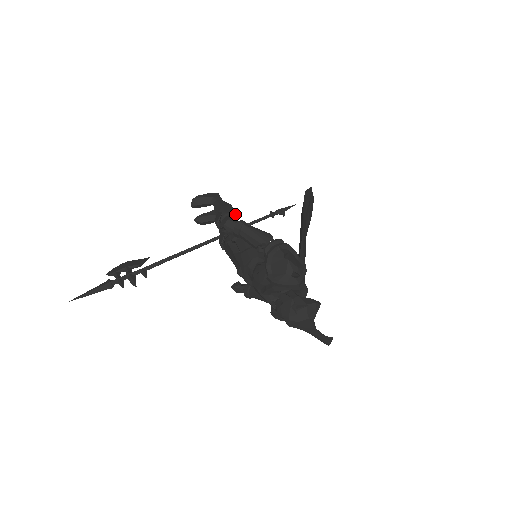
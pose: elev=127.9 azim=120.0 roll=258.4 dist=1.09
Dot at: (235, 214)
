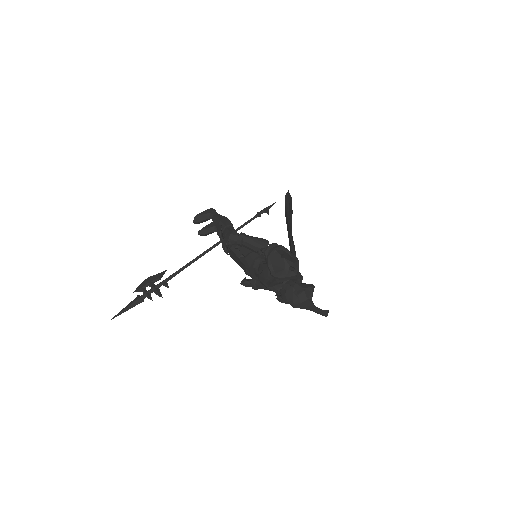
Dot at: (232, 225)
